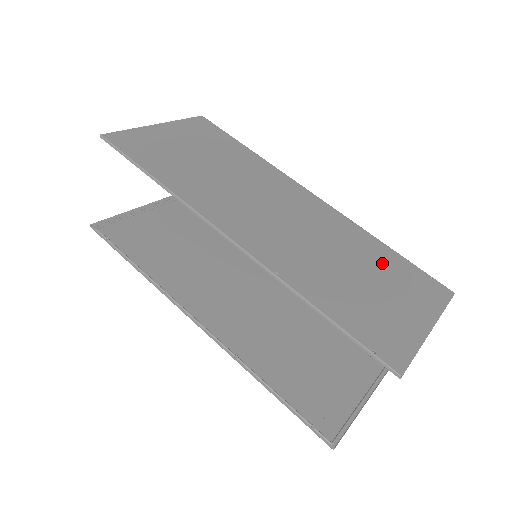
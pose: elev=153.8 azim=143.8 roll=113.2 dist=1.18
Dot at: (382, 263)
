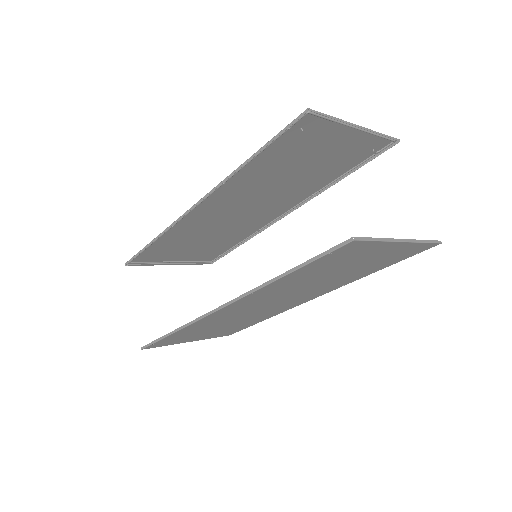
Dot at: (329, 169)
